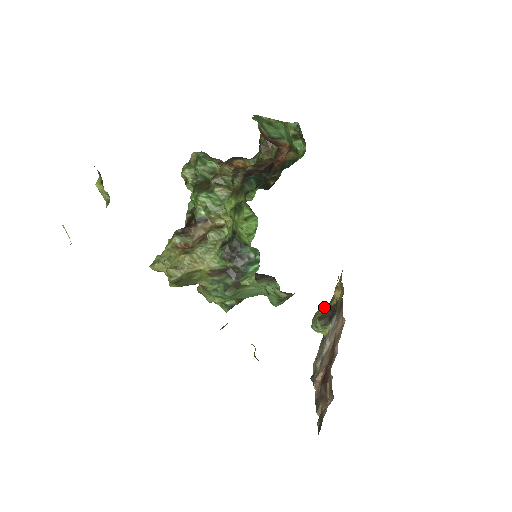
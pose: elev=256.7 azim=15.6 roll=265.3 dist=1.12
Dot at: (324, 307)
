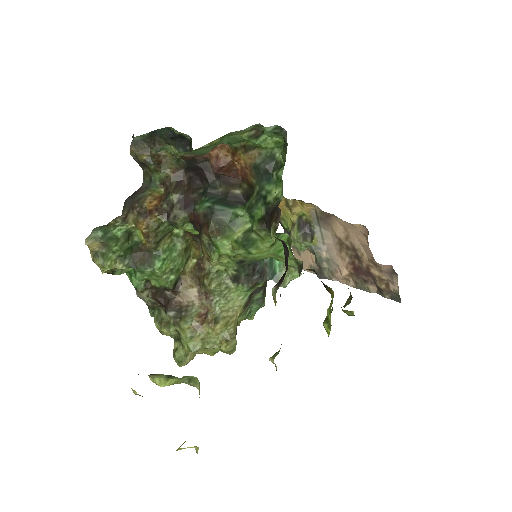
Dot at: (294, 228)
